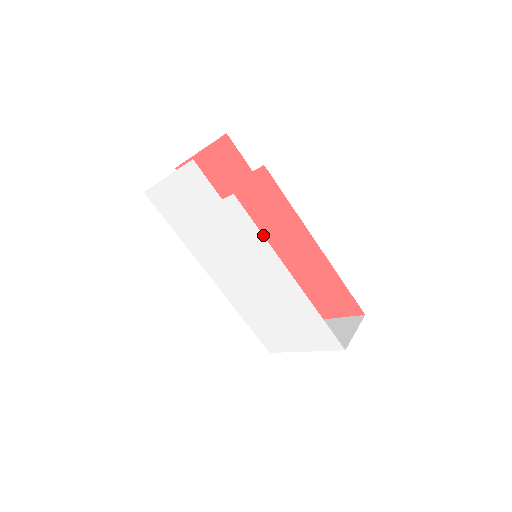
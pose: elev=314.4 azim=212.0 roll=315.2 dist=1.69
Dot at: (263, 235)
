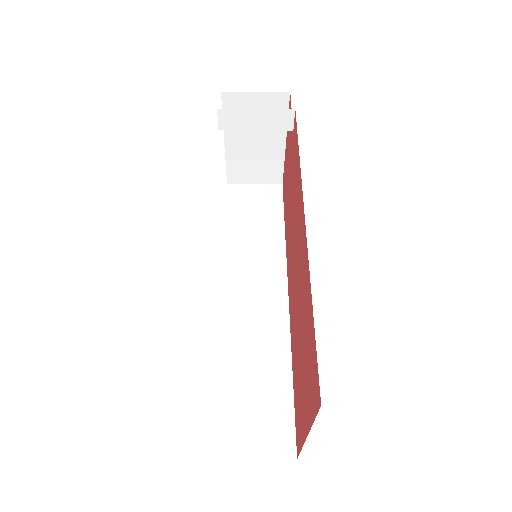
Dot at: occluded
